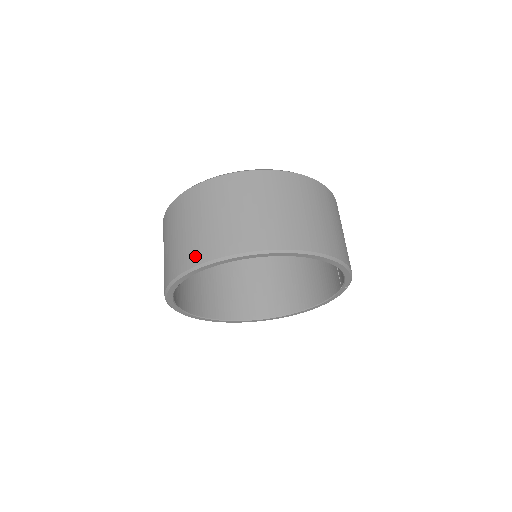
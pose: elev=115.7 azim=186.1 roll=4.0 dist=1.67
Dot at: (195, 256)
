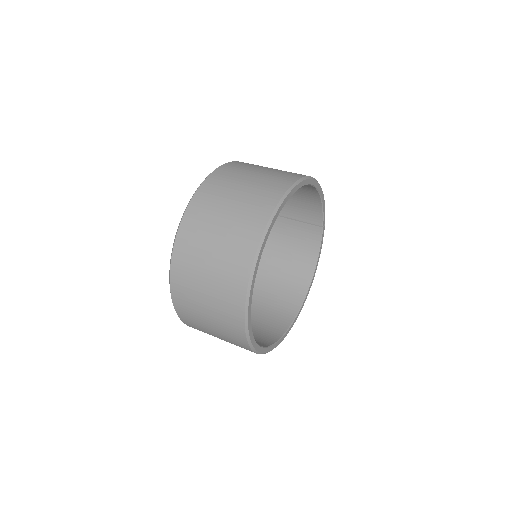
Dot at: (251, 237)
